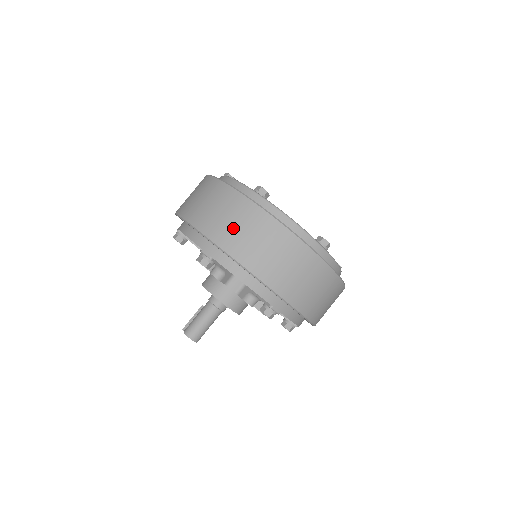
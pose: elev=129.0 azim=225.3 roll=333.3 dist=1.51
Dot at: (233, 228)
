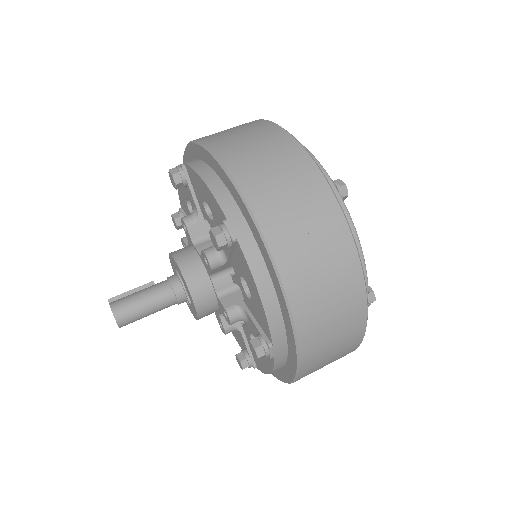
Dot at: (294, 218)
